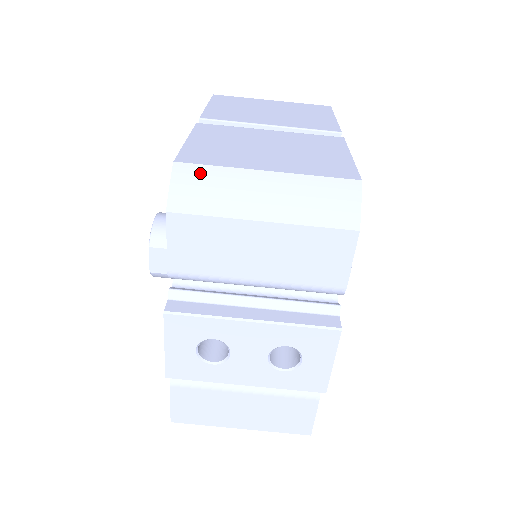
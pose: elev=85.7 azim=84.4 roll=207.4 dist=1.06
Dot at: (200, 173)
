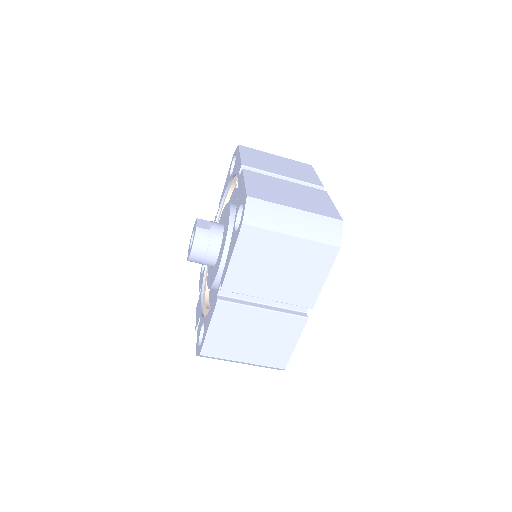
Dot at: occluded
